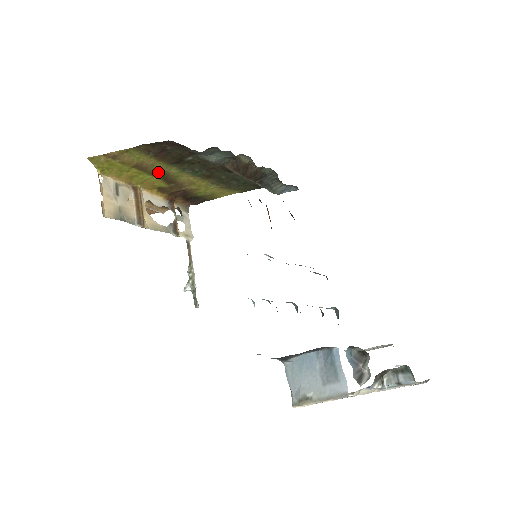
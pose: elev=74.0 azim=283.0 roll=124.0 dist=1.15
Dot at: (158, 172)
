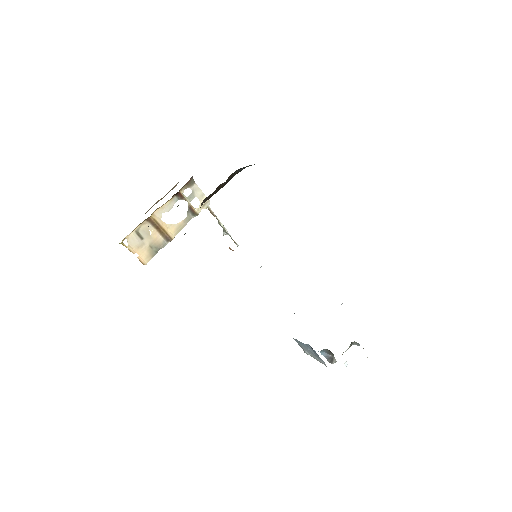
Dot at: occluded
